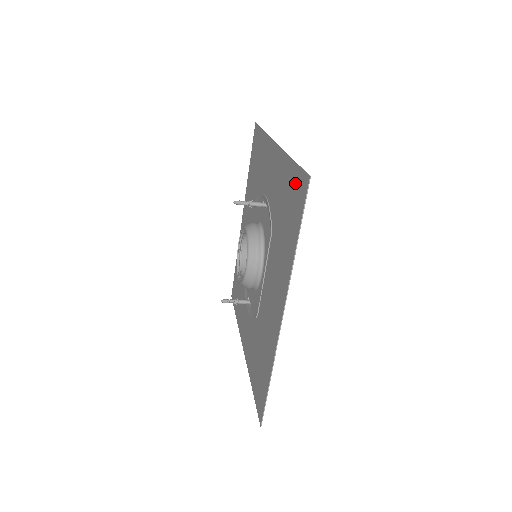
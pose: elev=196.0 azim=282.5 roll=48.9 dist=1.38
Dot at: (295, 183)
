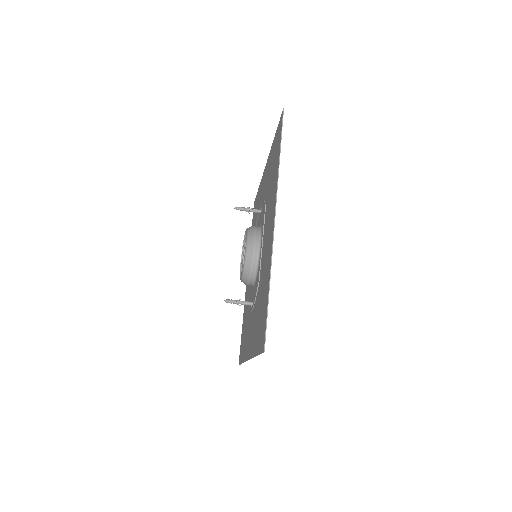
Dot at: (276, 138)
